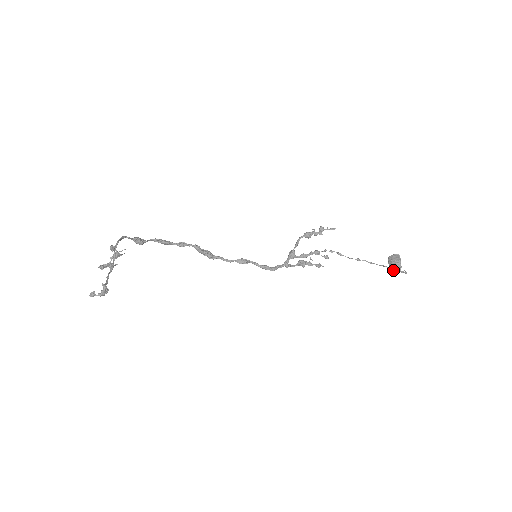
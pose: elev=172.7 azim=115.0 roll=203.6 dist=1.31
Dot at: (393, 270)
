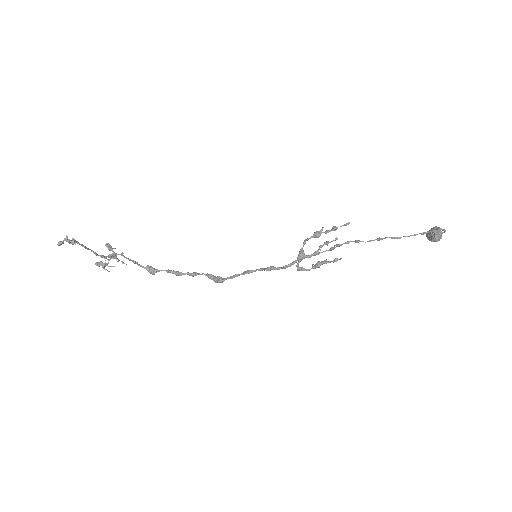
Dot at: (432, 239)
